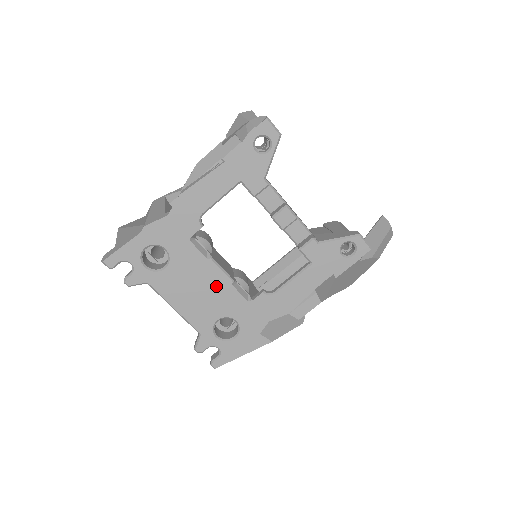
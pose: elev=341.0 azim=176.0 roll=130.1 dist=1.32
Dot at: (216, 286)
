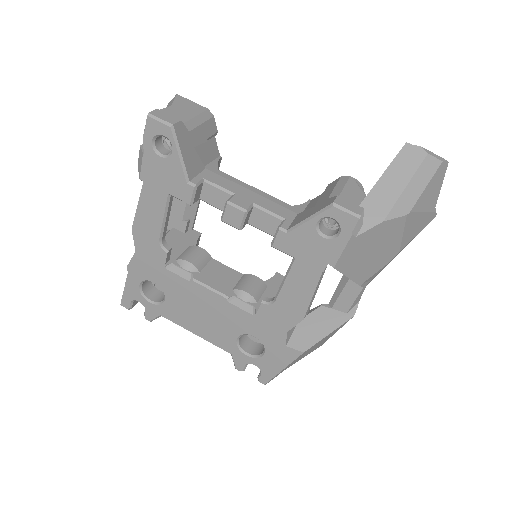
Dot at: (215, 306)
